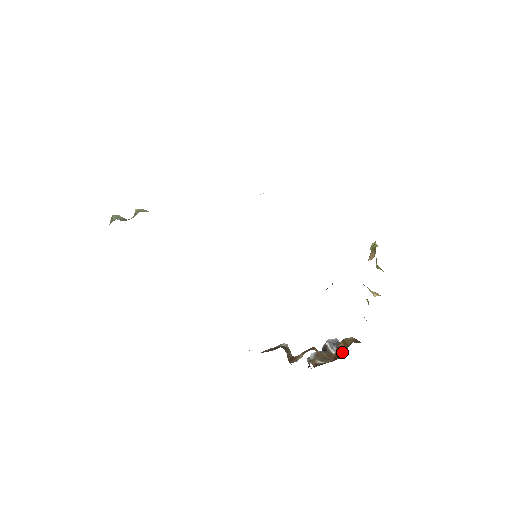
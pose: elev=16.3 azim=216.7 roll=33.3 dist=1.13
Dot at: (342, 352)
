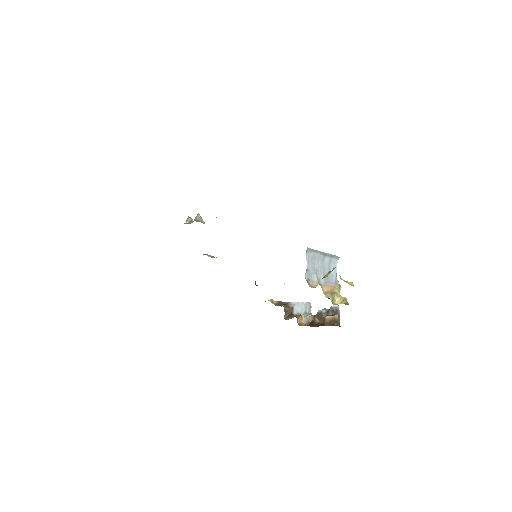
Dot at: occluded
